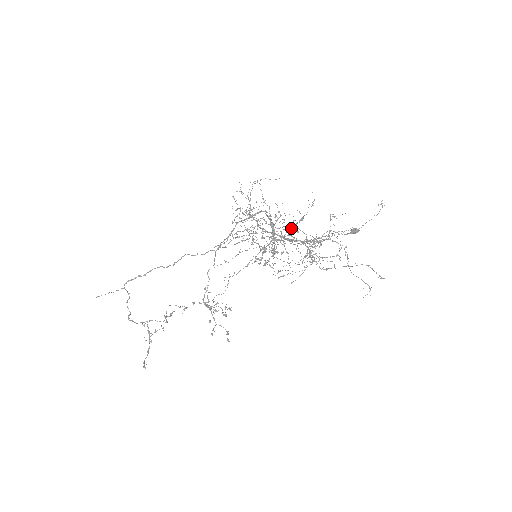
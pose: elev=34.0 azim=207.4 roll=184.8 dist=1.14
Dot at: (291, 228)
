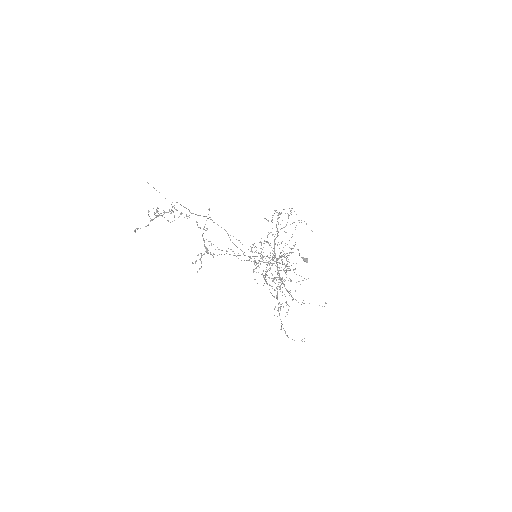
Dot at: occluded
